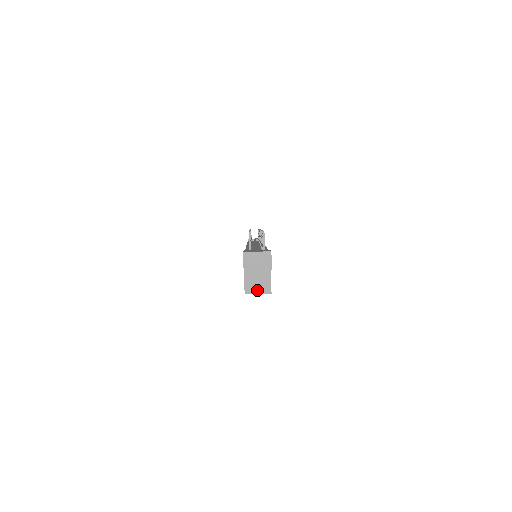
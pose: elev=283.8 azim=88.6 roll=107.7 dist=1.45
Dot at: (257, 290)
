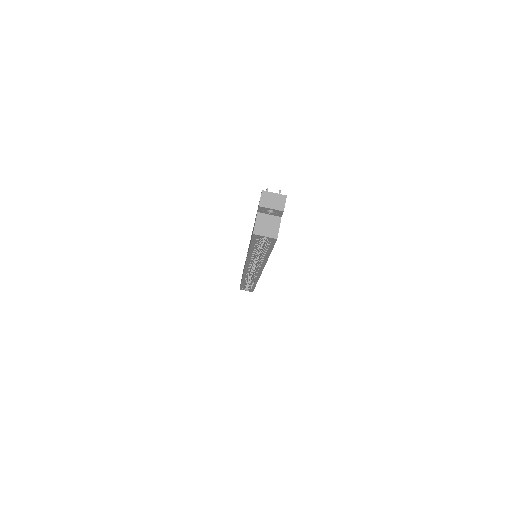
Dot at: (265, 233)
